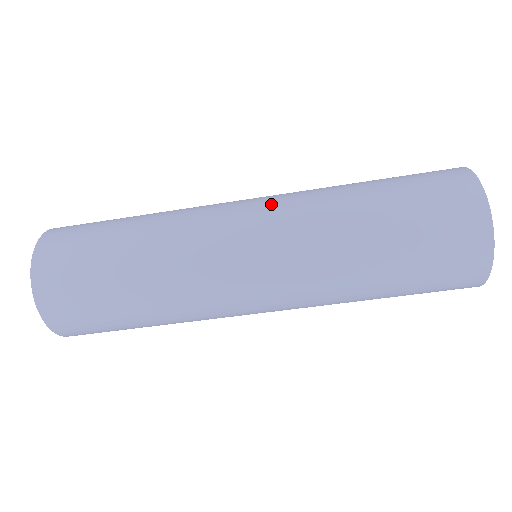
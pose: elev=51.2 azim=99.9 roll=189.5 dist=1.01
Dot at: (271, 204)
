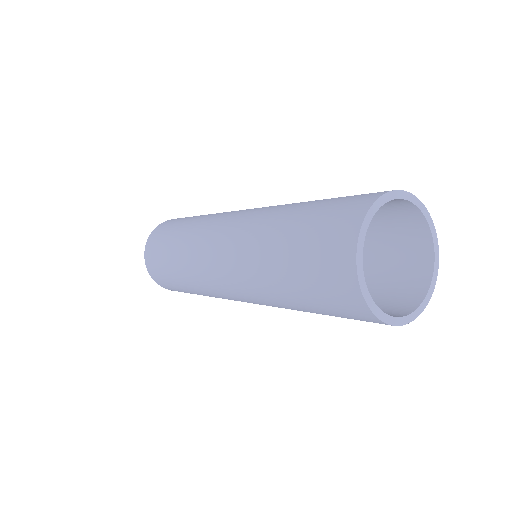
Dot at: (228, 267)
